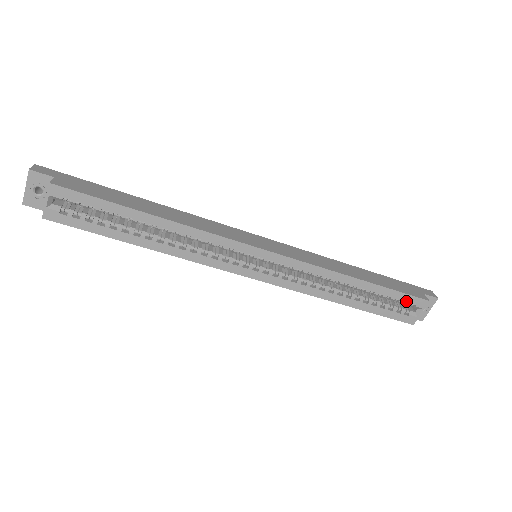
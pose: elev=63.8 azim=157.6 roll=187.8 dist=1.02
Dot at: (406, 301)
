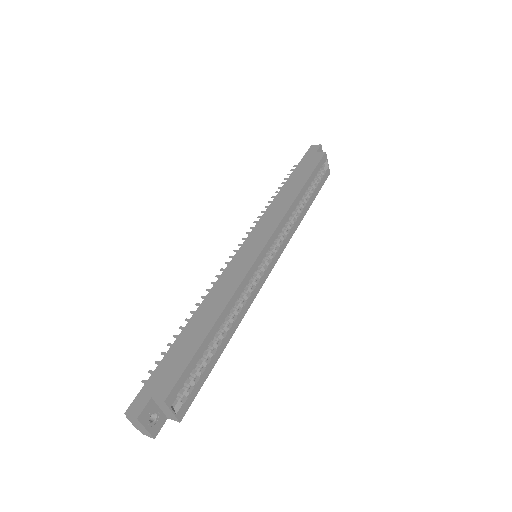
Dot at: (320, 168)
